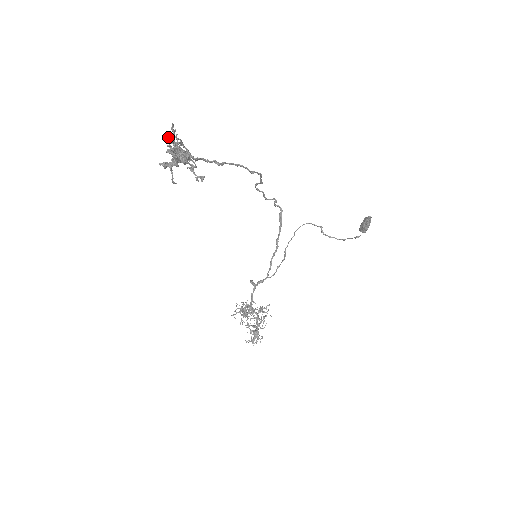
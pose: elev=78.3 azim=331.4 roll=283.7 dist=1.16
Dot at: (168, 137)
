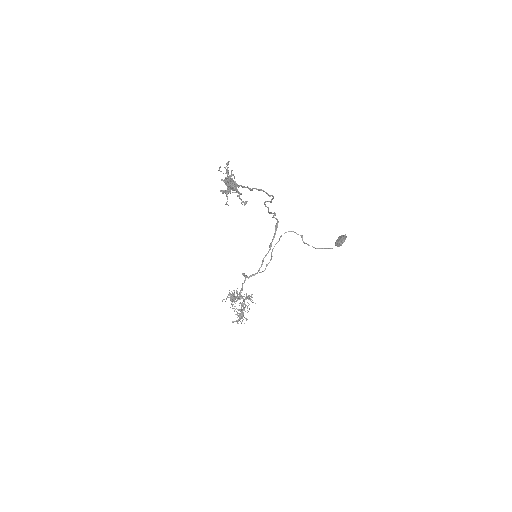
Dot at: (220, 167)
